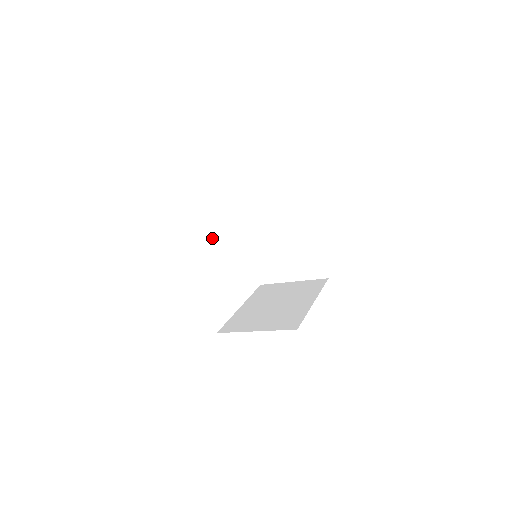
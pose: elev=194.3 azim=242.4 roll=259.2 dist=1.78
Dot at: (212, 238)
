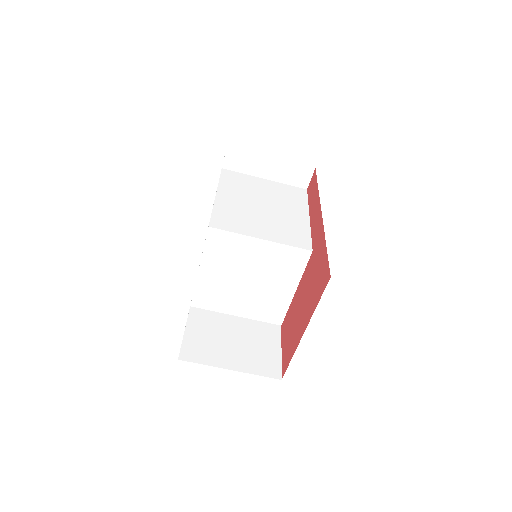
Dot at: (225, 210)
